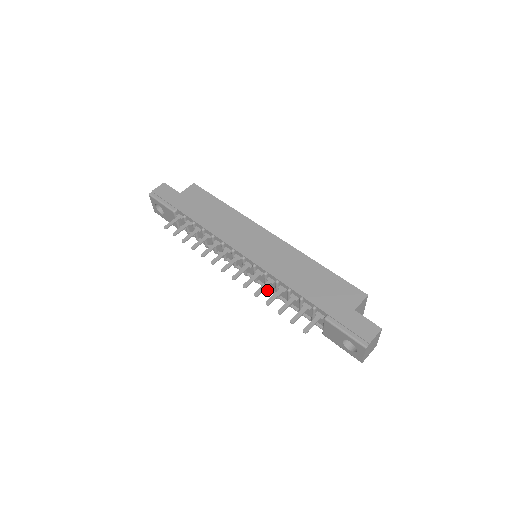
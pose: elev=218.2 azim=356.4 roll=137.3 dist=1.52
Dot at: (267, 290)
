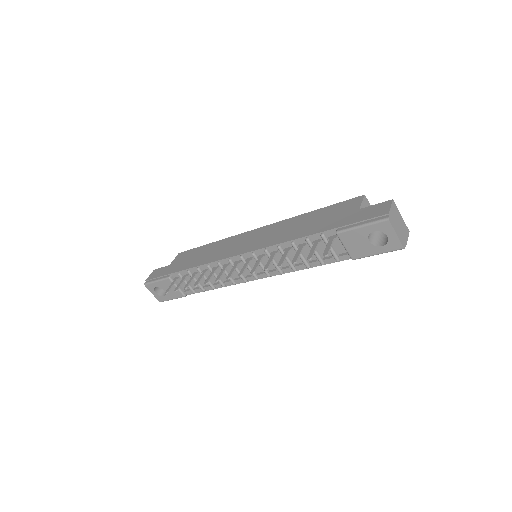
Dot at: (282, 272)
